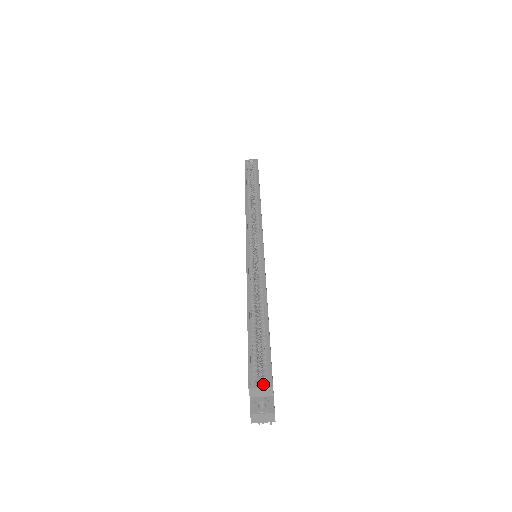
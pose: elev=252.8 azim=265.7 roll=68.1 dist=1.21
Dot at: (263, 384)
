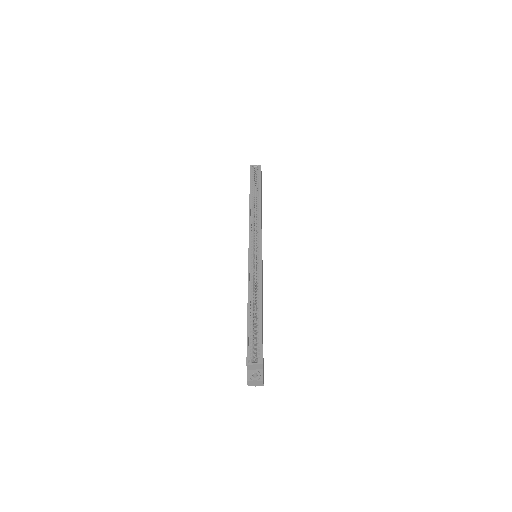
Dot at: (256, 362)
